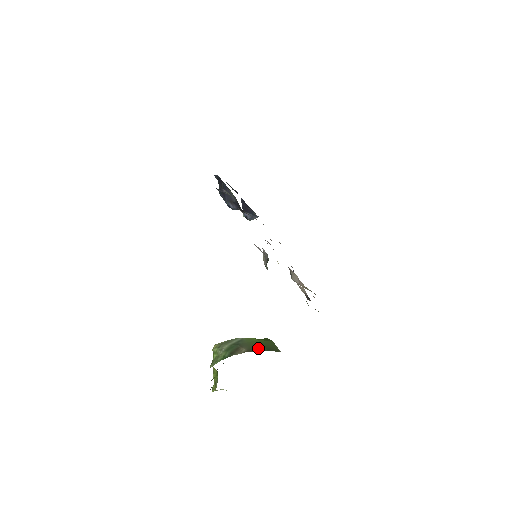
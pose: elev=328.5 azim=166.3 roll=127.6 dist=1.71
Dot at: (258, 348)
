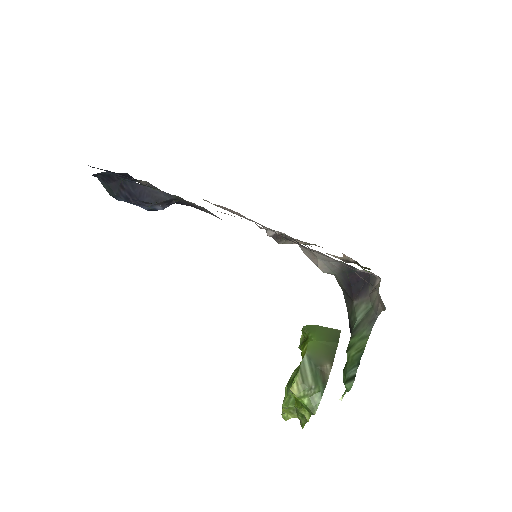
Dot at: (330, 349)
